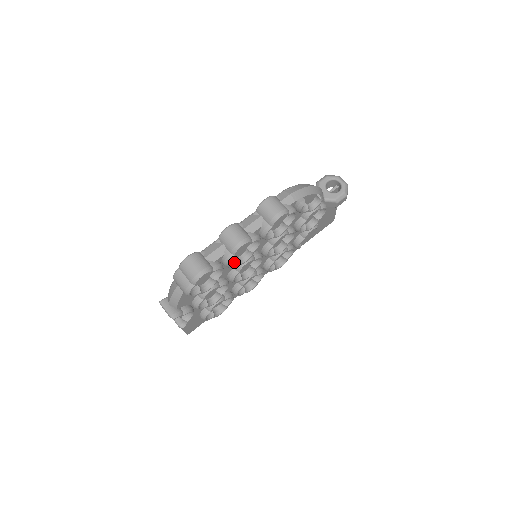
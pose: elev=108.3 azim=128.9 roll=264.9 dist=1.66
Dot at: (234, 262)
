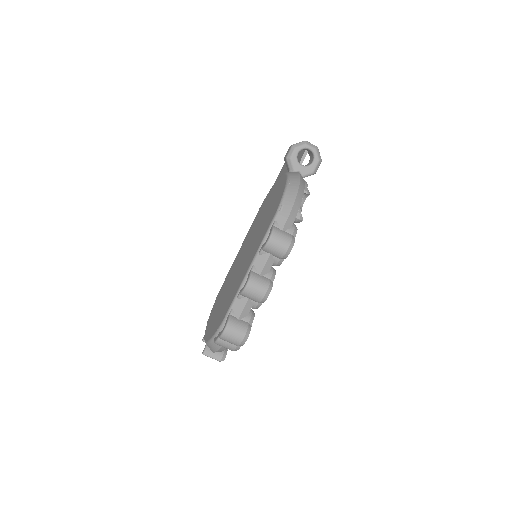
Dot at: occluded
